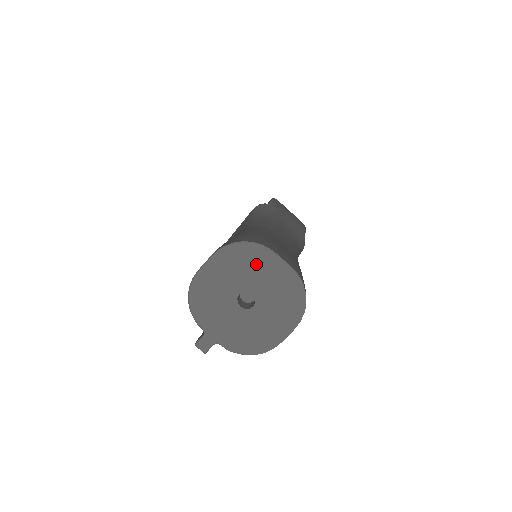
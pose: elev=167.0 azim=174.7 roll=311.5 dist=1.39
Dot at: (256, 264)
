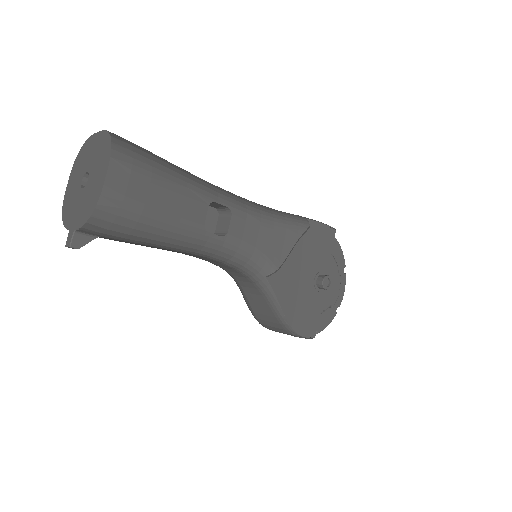
Dot at: (87, 152)
